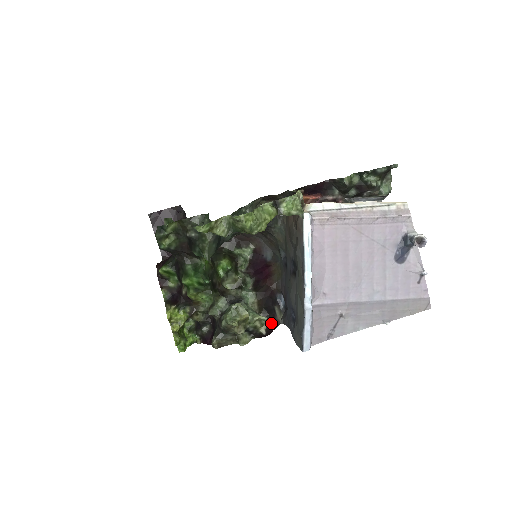
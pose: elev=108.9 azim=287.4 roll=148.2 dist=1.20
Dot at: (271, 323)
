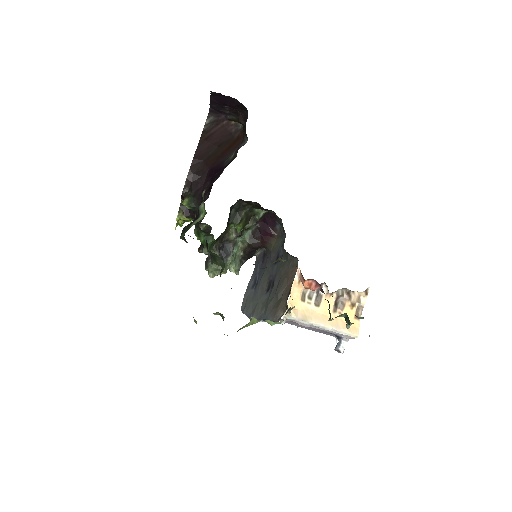
Dot at: occluded
